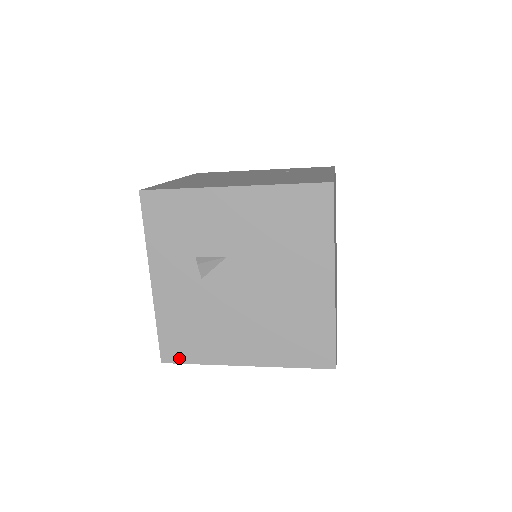
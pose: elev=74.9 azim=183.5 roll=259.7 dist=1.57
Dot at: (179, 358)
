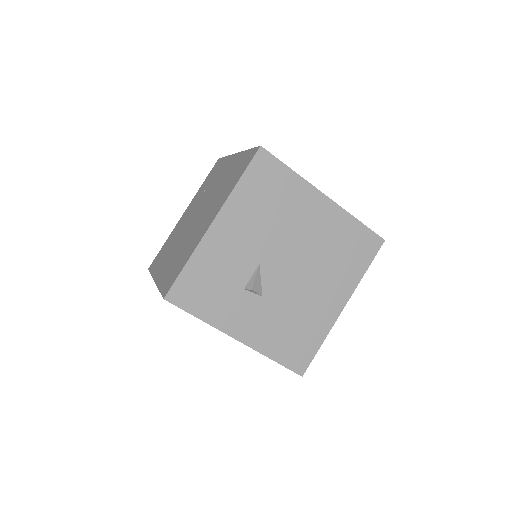
Dot at: (307, 359)
